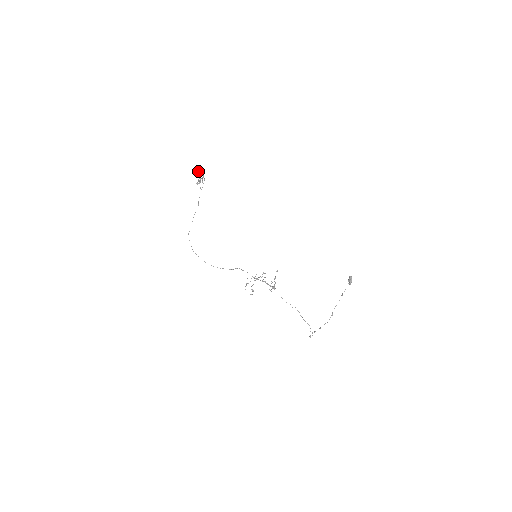
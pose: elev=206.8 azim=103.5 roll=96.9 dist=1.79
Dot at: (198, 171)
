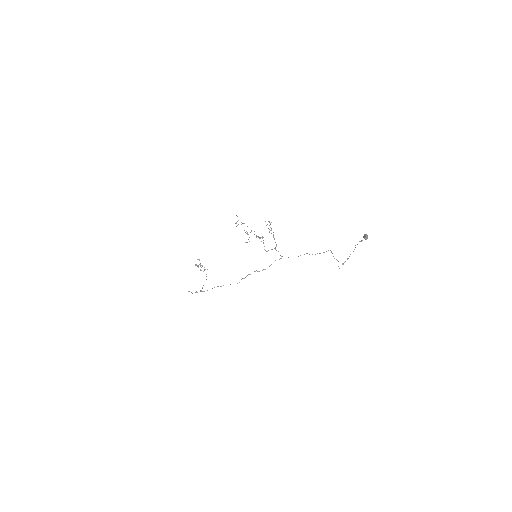
Dot at: occluded
